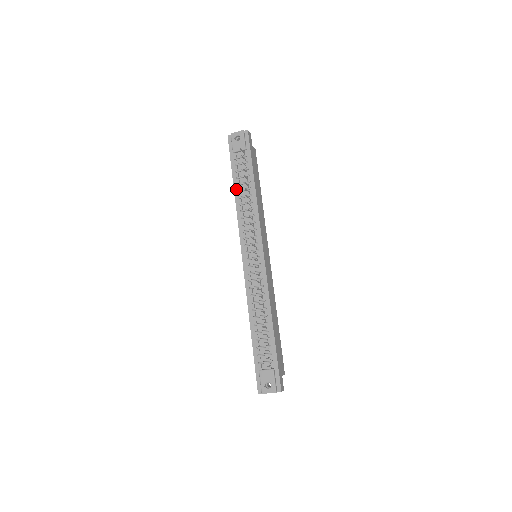
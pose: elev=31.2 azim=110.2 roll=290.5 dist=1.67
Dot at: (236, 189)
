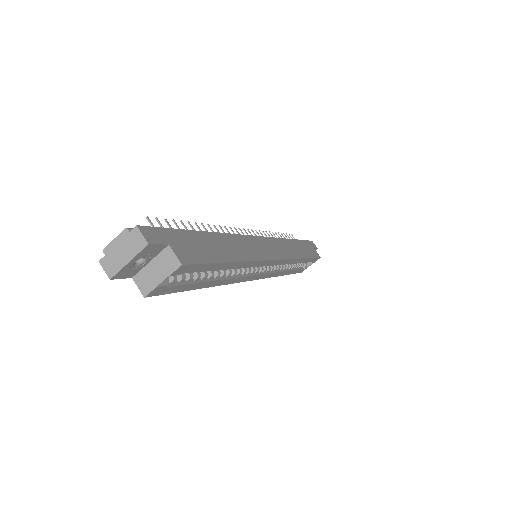
Dot at: occluded
